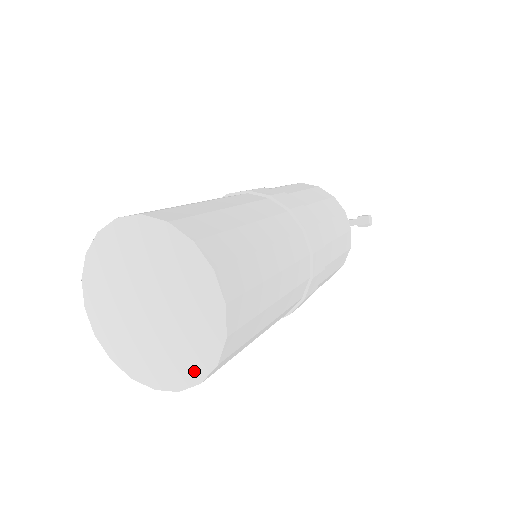
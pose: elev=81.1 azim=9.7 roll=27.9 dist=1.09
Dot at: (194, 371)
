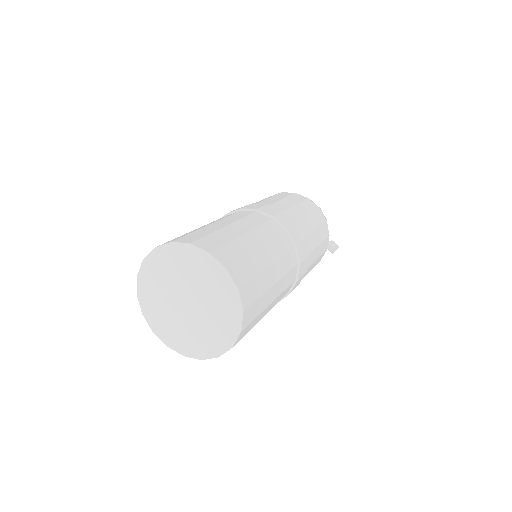
Dot at: (186, 349)
